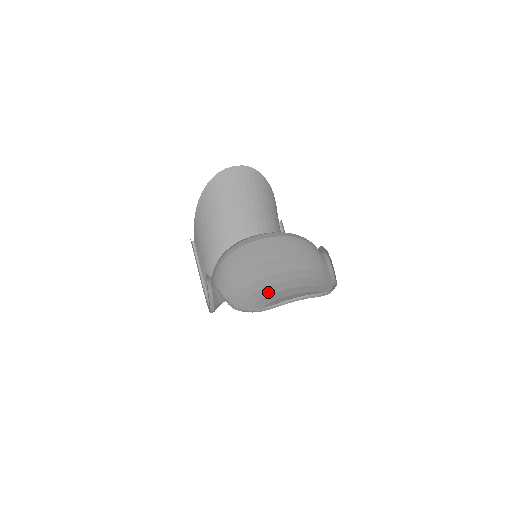
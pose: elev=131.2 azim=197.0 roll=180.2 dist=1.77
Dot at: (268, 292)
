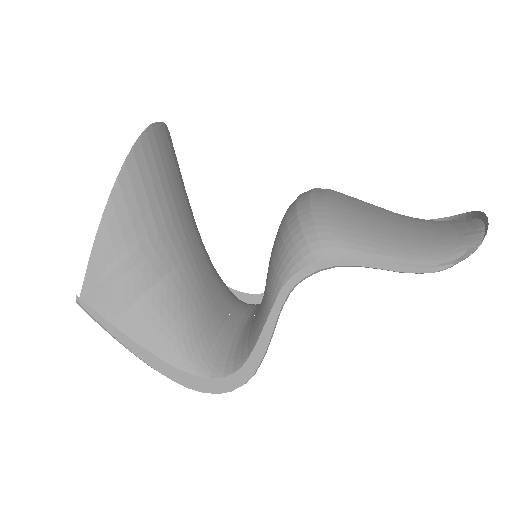
Dot at: (434, 234)
